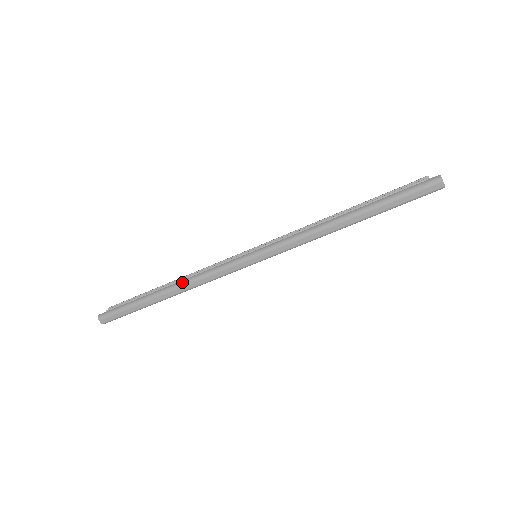
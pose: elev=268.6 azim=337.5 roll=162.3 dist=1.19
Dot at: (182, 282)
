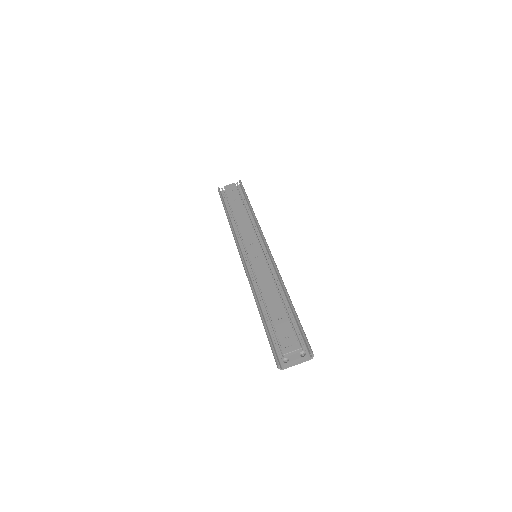
Dot at: (230, 226)
